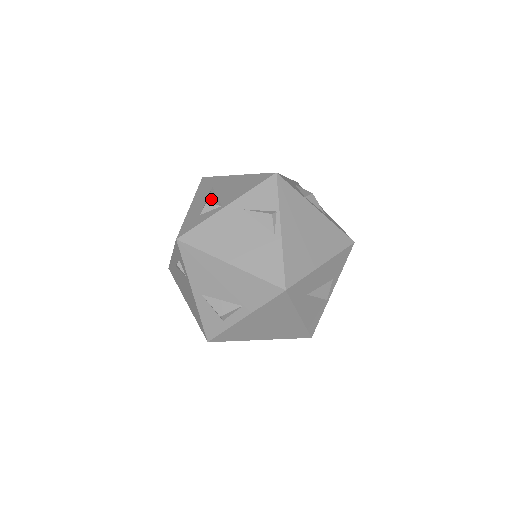
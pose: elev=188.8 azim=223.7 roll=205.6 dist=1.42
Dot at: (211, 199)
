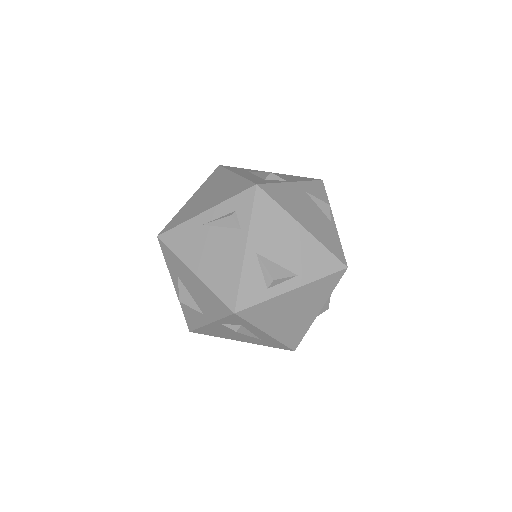
Dot at: occluded
